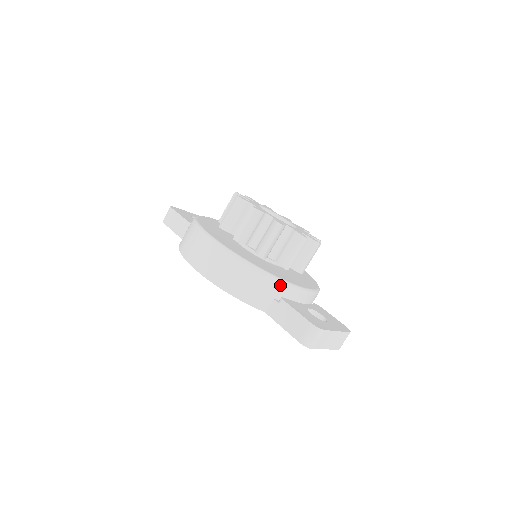
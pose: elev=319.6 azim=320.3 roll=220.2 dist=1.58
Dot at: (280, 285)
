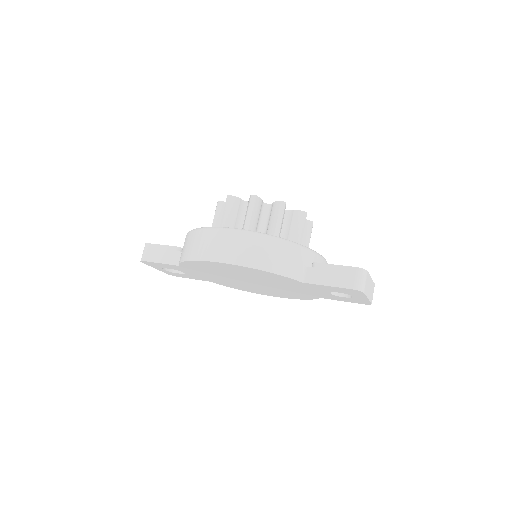
Dot at: (307, 252)
